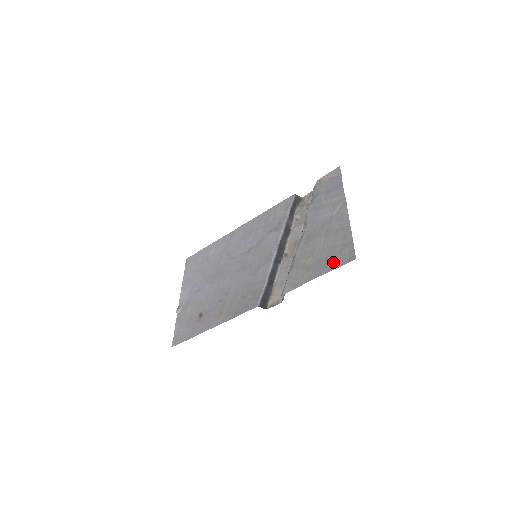
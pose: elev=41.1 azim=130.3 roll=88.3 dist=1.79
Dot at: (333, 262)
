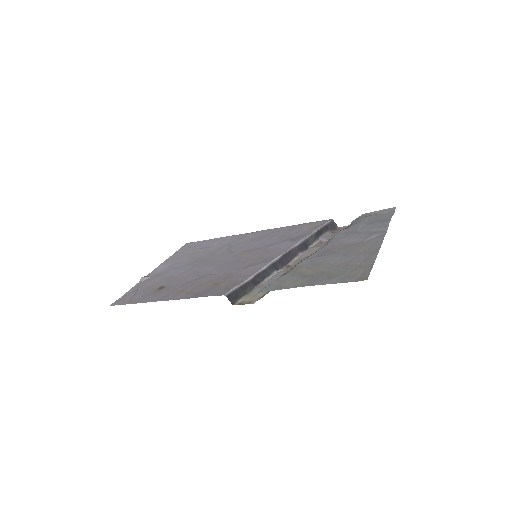
Dot at: (337, 277)
